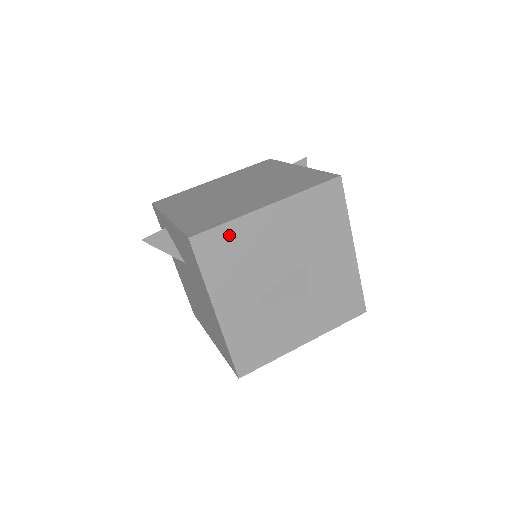
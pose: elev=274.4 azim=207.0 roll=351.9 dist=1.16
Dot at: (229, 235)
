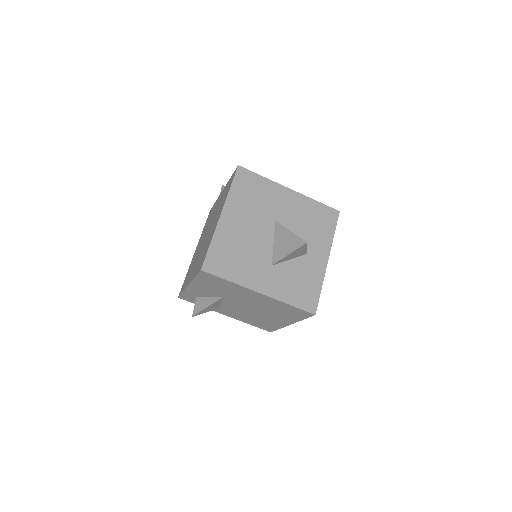
Dot at: (219, 248)
